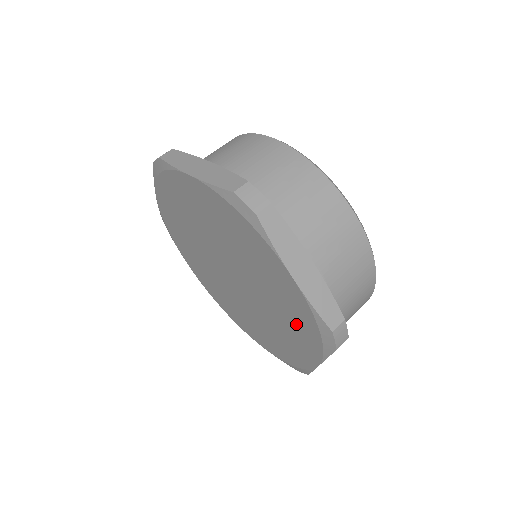
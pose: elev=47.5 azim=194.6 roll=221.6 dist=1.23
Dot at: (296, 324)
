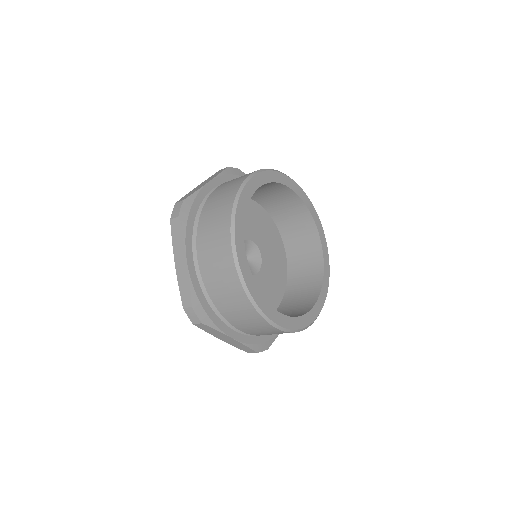
Dot at: occluded
